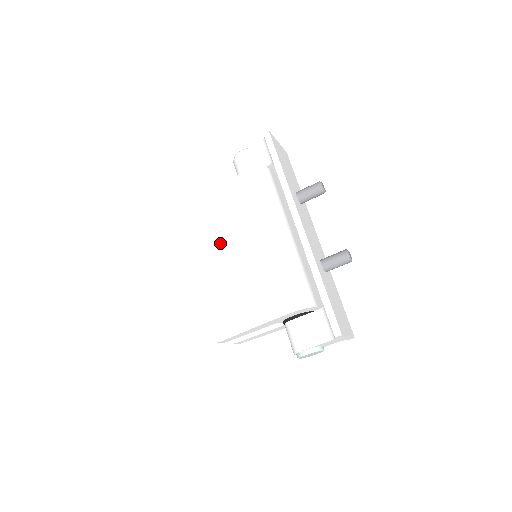
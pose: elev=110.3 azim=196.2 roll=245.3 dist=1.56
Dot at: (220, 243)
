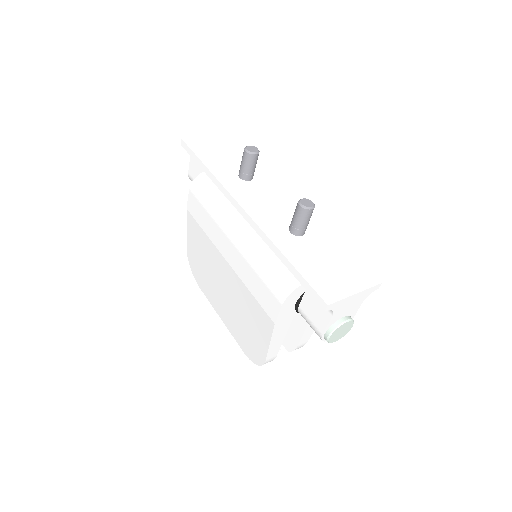
Dot at: (215, 269)
